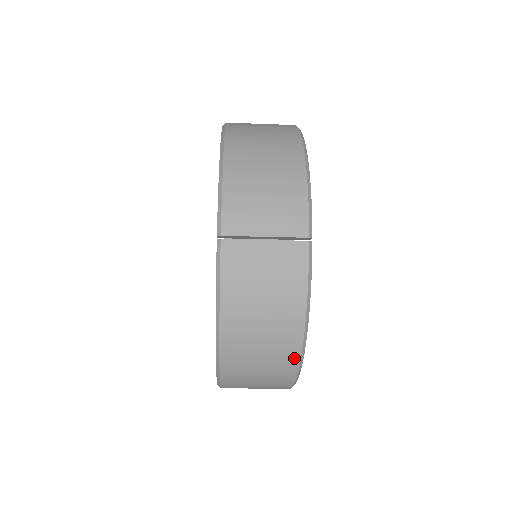
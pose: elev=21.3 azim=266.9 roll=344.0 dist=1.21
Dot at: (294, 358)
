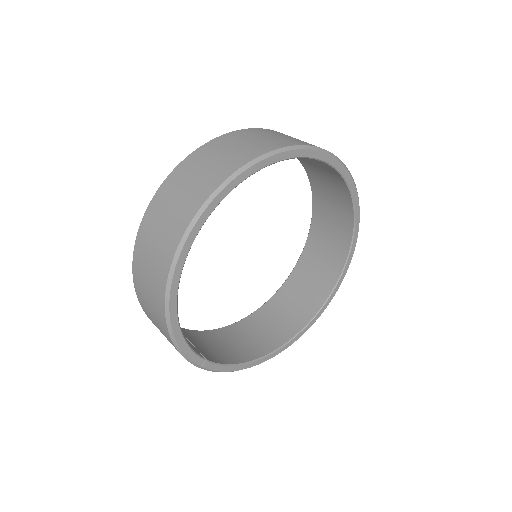
Dot at: occluded
